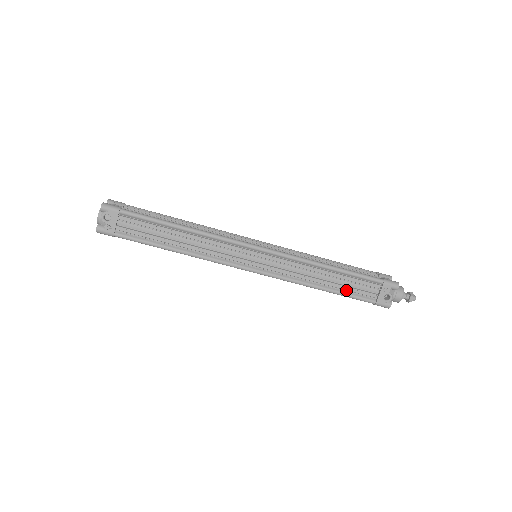
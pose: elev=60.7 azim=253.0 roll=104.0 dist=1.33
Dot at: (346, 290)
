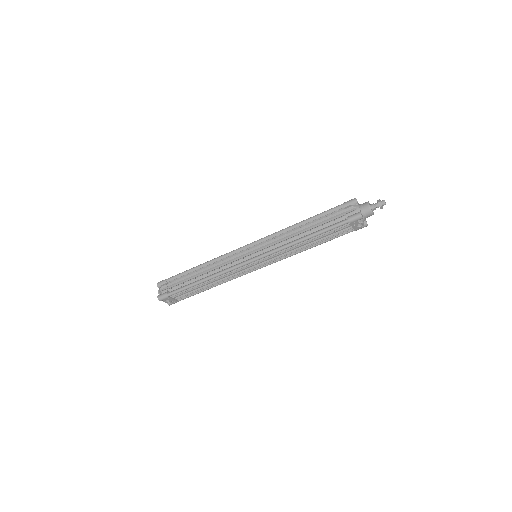
Dot at: (327, 239)
